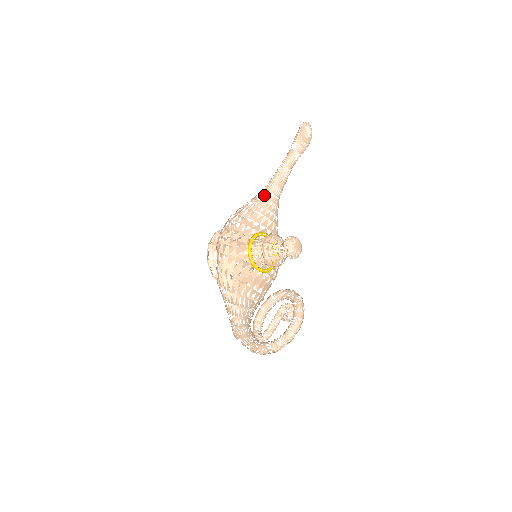
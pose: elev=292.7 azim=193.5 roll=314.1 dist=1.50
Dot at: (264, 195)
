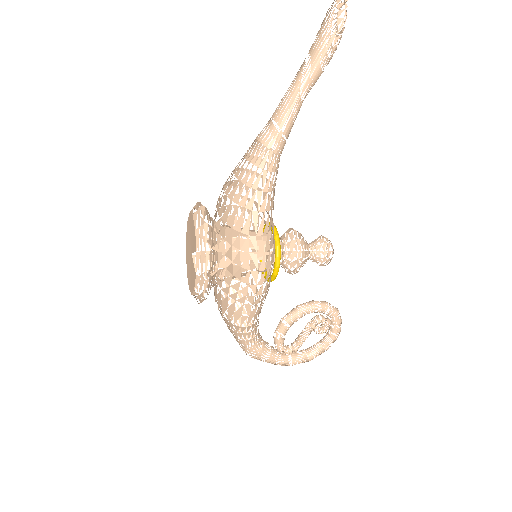
Dot at: (276, 168)
